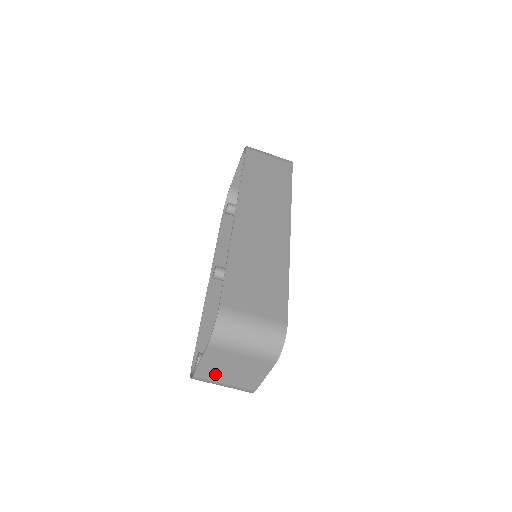
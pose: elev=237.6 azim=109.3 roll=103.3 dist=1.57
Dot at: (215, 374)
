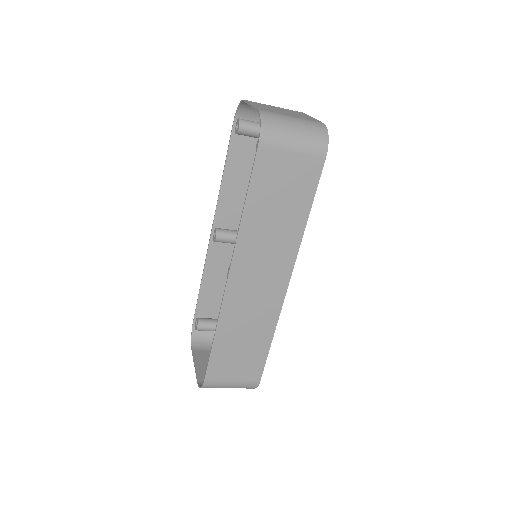
Dot at: (208, 358)
